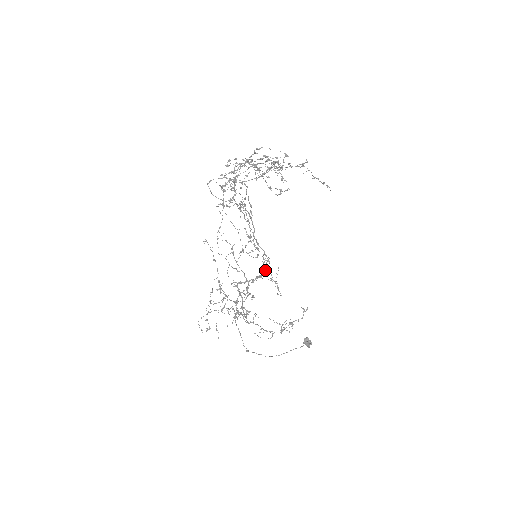
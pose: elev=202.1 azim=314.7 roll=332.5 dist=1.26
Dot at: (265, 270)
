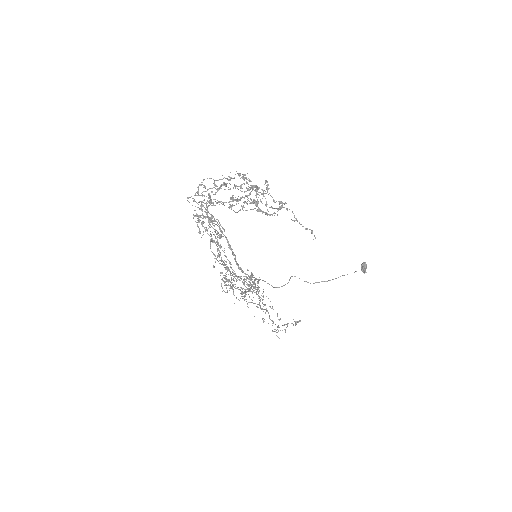
Dot at: (253, 287)
